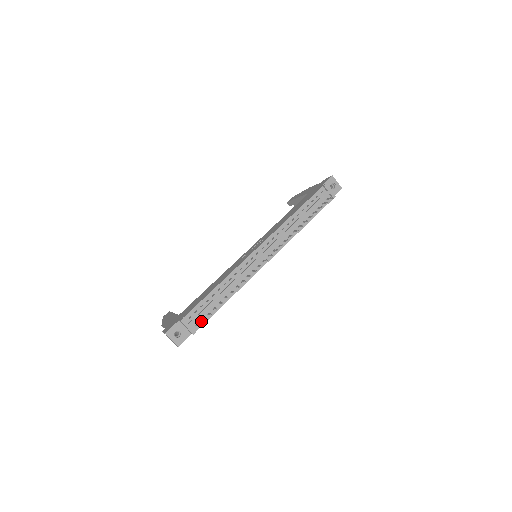
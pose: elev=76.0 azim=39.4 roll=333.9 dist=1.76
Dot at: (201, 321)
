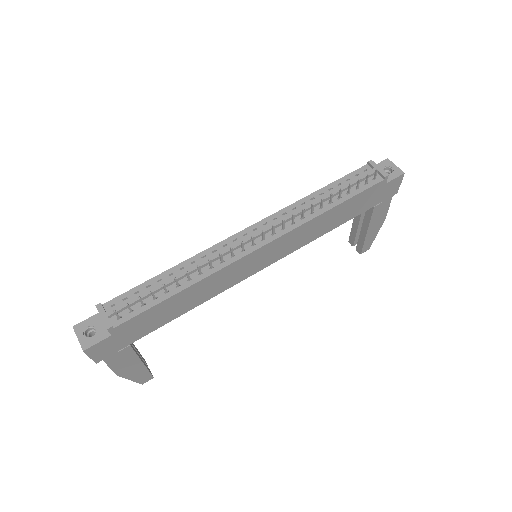
Dot at: (128, 314)
